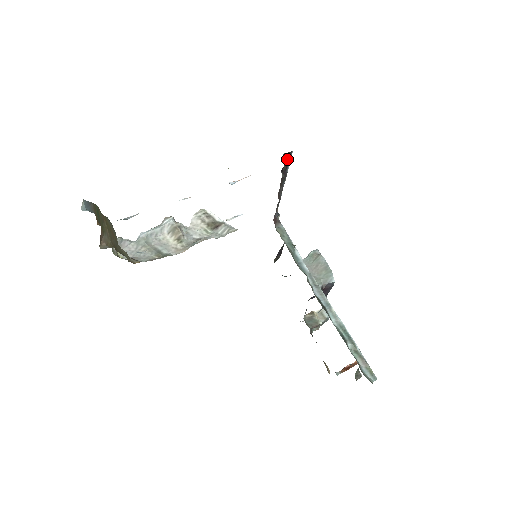
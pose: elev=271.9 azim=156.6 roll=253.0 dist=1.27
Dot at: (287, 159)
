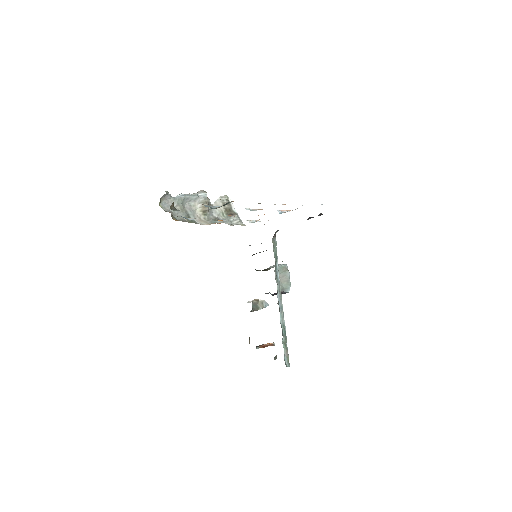
Dot at: (319, 215)
